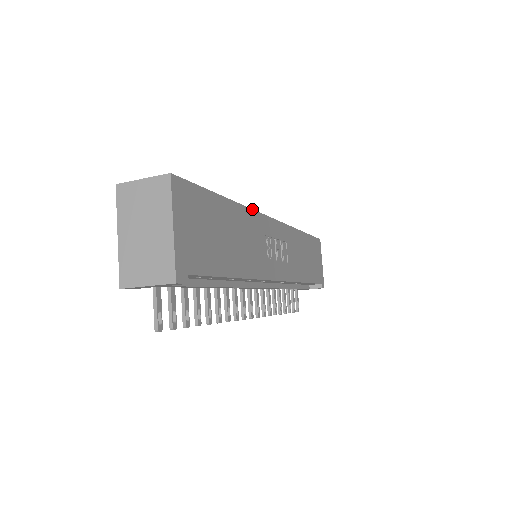
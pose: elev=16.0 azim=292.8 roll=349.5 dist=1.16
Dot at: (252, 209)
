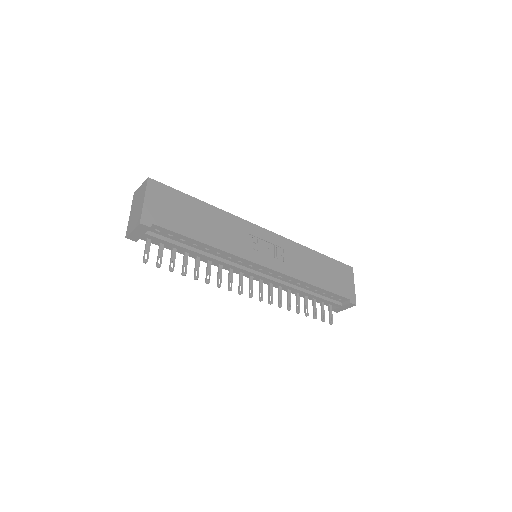
Dot at: (234, 215)
